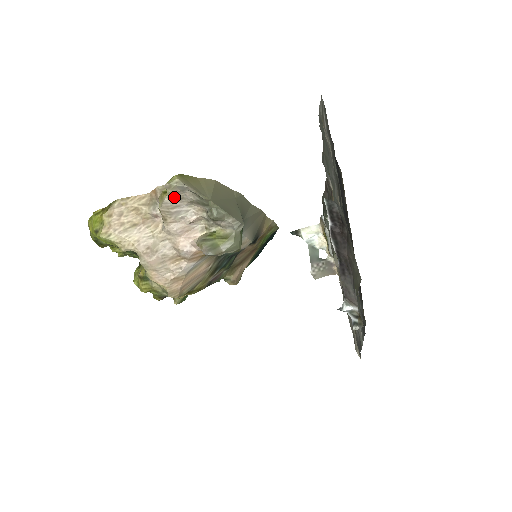
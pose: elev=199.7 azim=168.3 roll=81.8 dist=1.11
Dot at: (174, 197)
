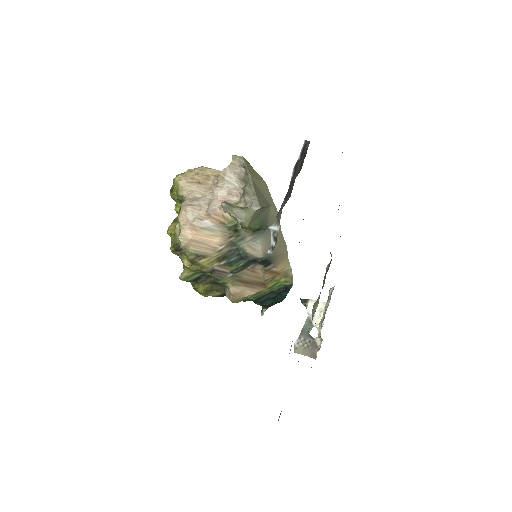
Dot at: (233, 168)
